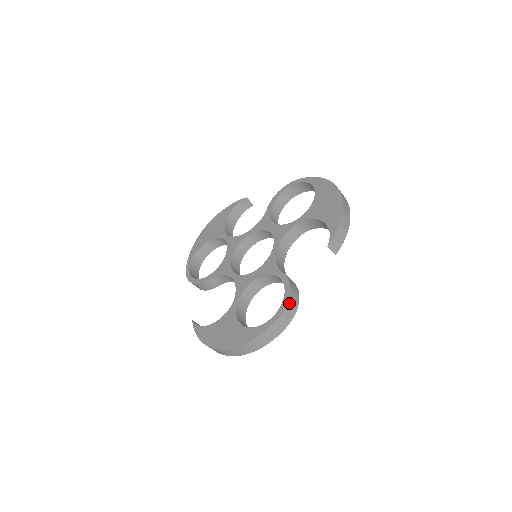
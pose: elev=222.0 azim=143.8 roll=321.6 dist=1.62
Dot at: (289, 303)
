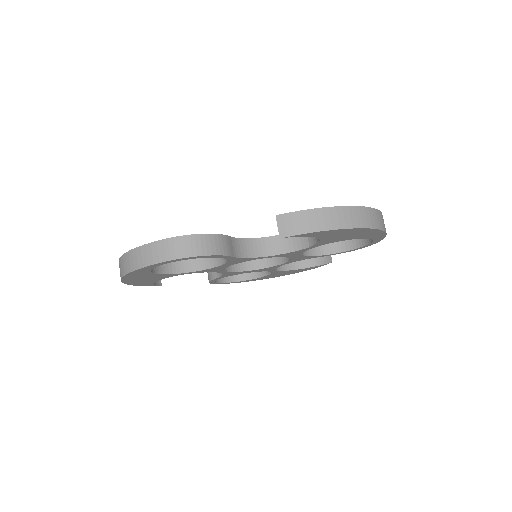
Dot at: (186, 238)
